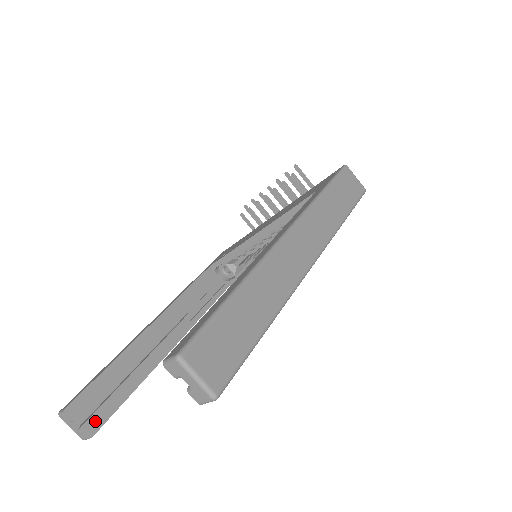
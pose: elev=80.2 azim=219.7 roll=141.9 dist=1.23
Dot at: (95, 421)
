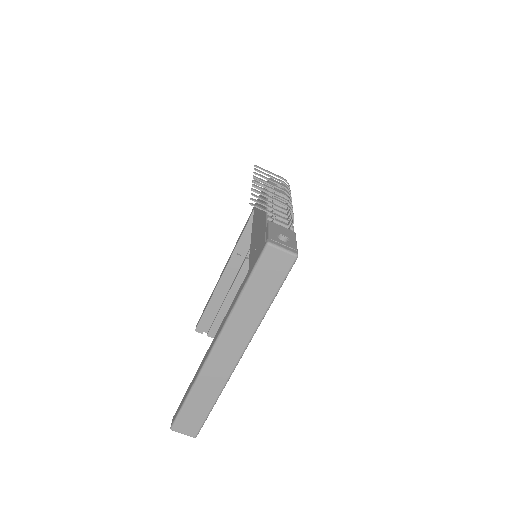
Dot at: (213, 331)
